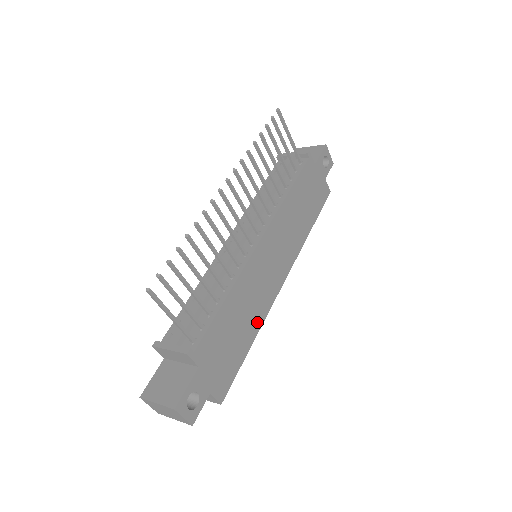
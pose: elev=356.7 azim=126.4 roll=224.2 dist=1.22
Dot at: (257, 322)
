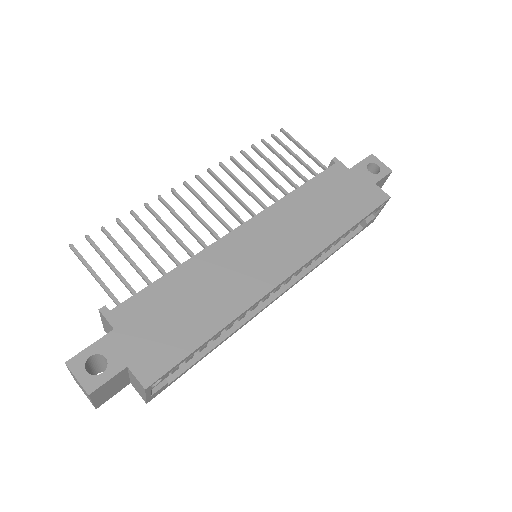
Dot at: (229, 310)
